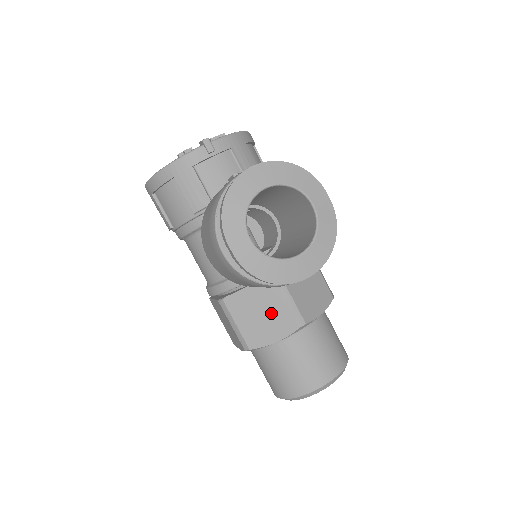
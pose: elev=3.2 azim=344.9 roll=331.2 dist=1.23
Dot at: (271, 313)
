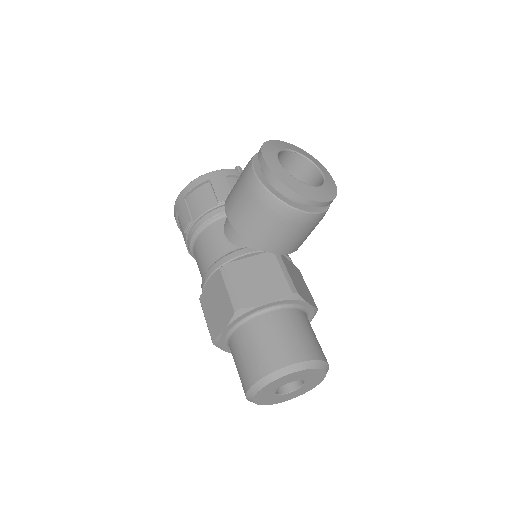
Dot at: (267, 279)
